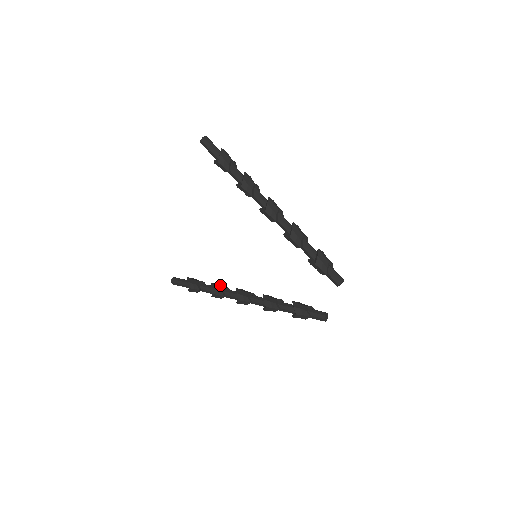
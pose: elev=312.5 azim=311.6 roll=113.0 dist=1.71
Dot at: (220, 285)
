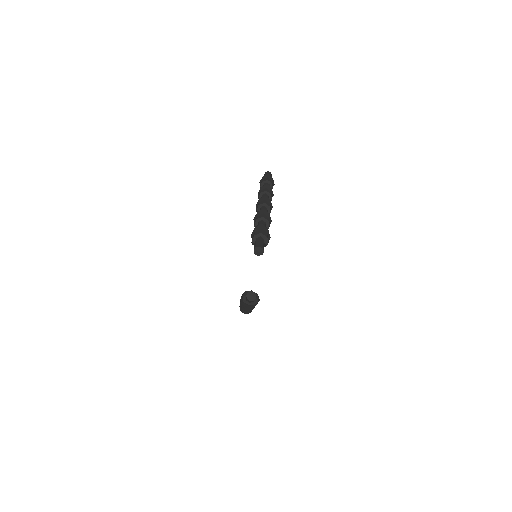
Dot at: occluded
